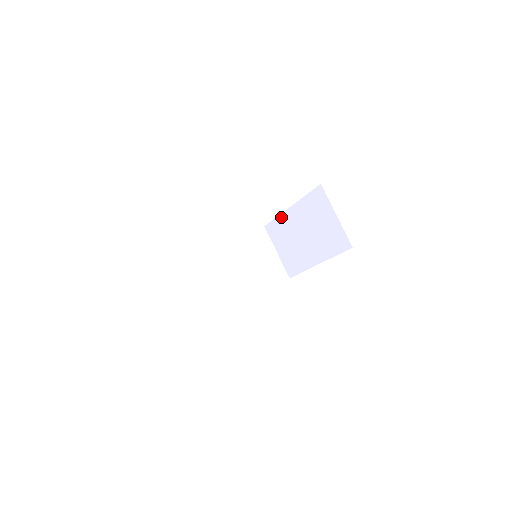
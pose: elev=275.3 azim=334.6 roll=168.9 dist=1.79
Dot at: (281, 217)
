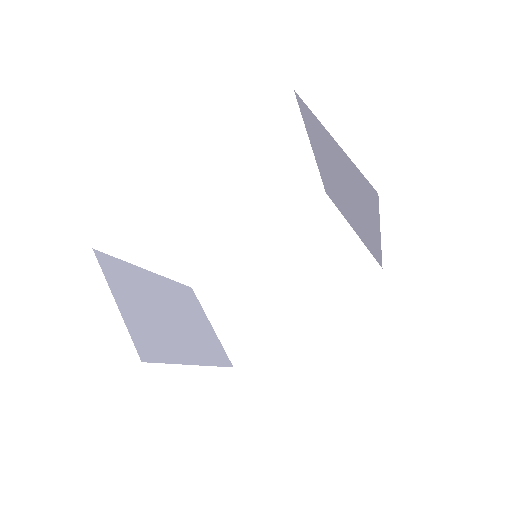
Dot at: (320, 172)
